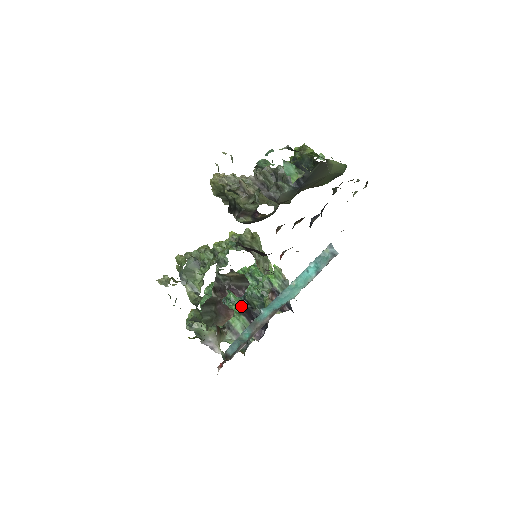
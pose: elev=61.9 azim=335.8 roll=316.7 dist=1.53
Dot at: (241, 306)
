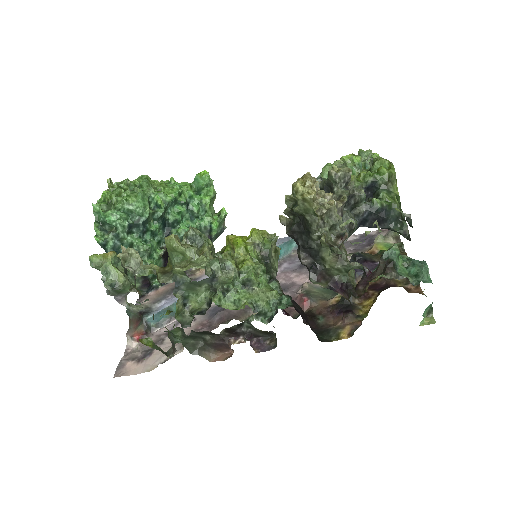
Dot at: (161, 242)
